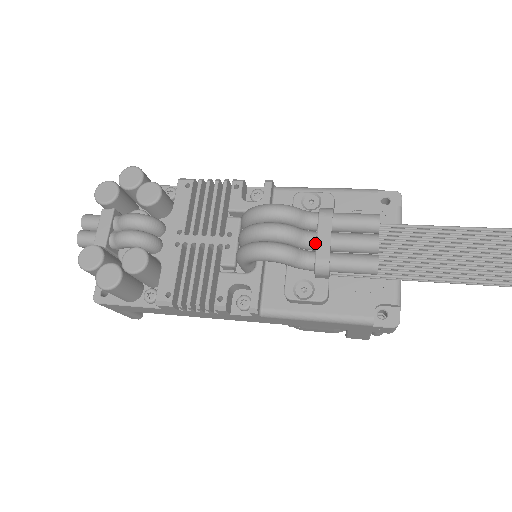
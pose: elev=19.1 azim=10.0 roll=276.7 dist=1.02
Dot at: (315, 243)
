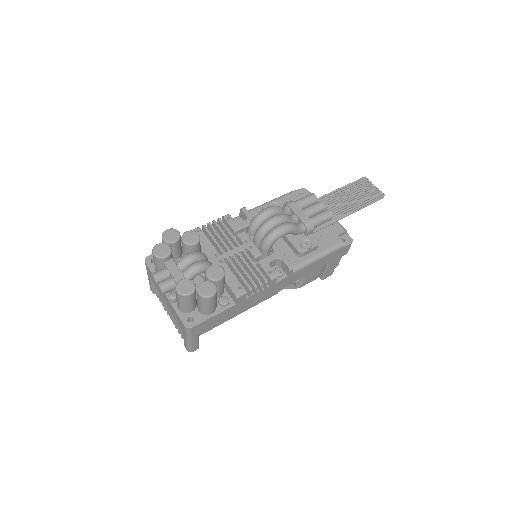
Dot at: (297, 218)
